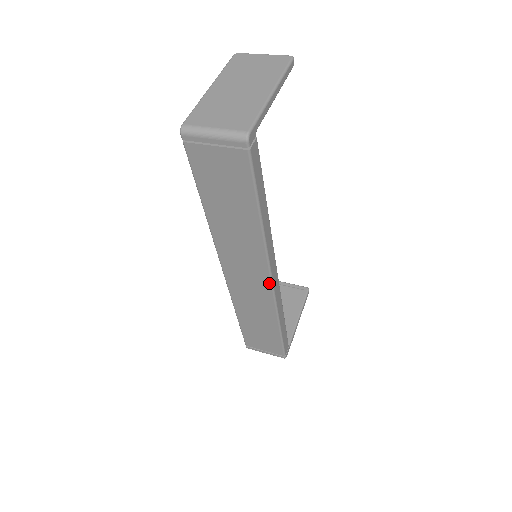
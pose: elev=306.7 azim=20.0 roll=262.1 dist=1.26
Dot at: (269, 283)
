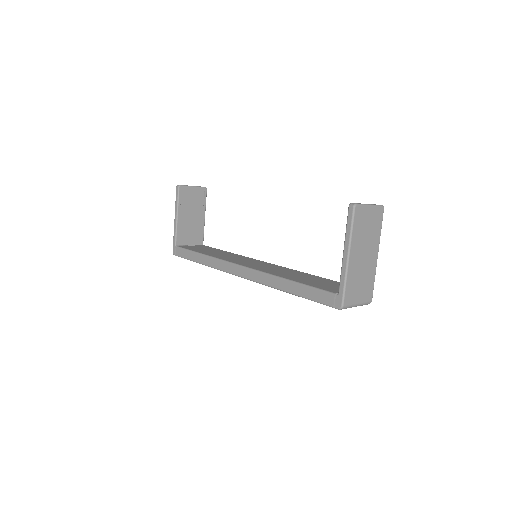
Dot at: occluded
